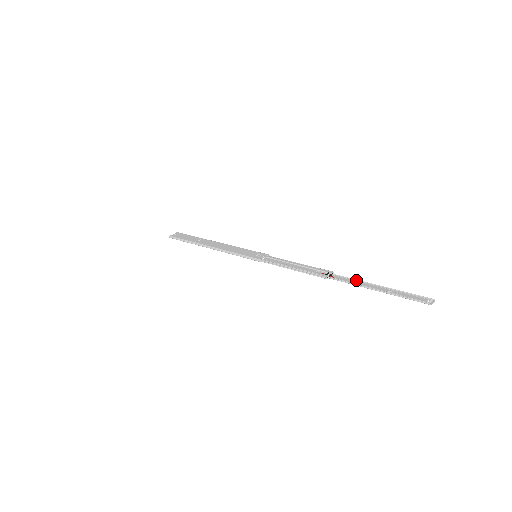
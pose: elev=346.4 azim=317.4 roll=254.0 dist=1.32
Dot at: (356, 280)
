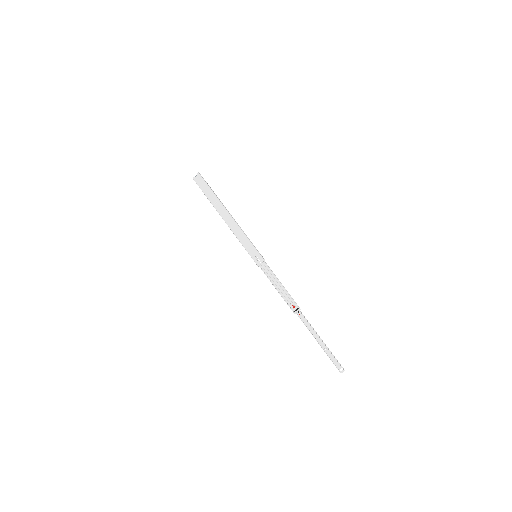
Dot at: (311, 327)
